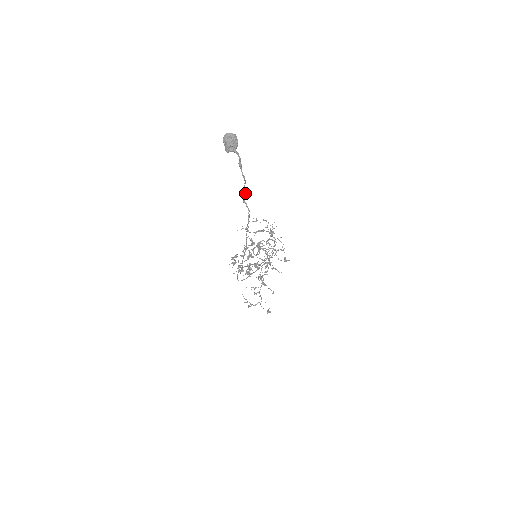
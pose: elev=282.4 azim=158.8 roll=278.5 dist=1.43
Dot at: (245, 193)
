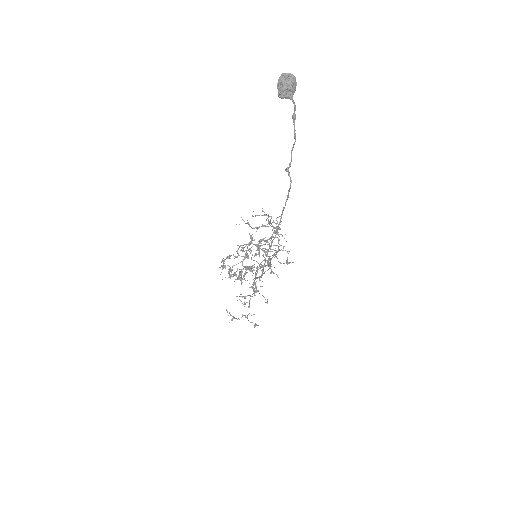
Dot at: (291, 158)
